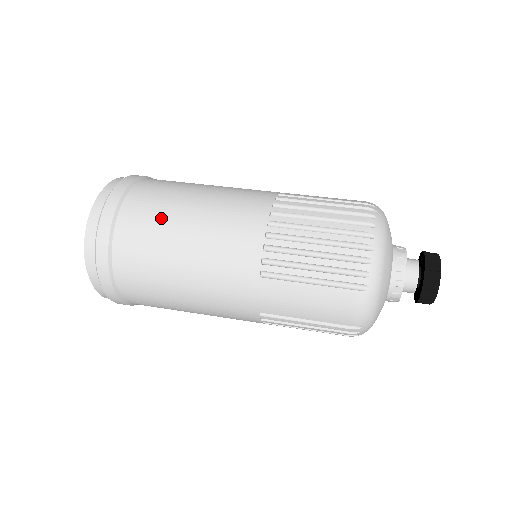
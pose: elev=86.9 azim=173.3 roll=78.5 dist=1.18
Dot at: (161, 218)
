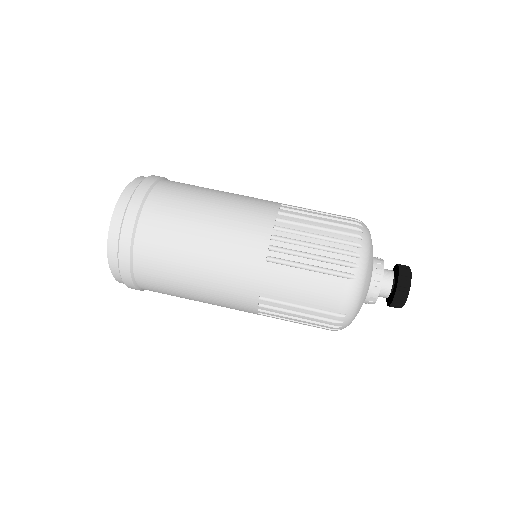
Dot at: (185, 206)
